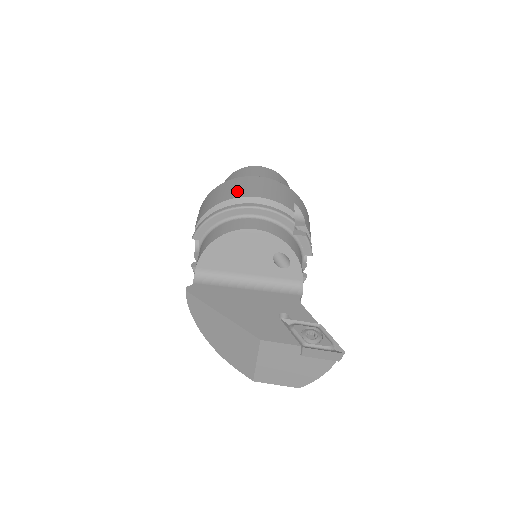
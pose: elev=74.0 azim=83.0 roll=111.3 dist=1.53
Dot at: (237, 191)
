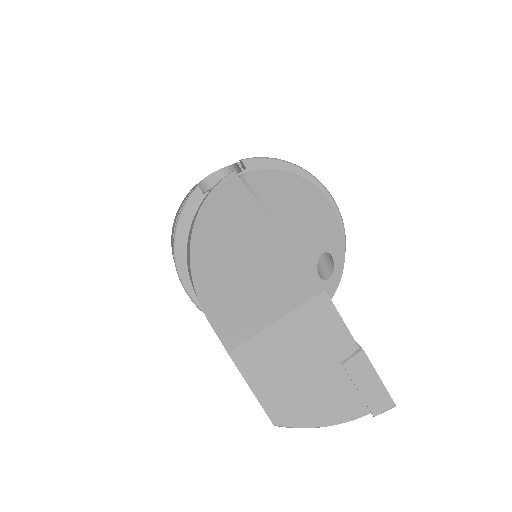
Dot at: occluded
